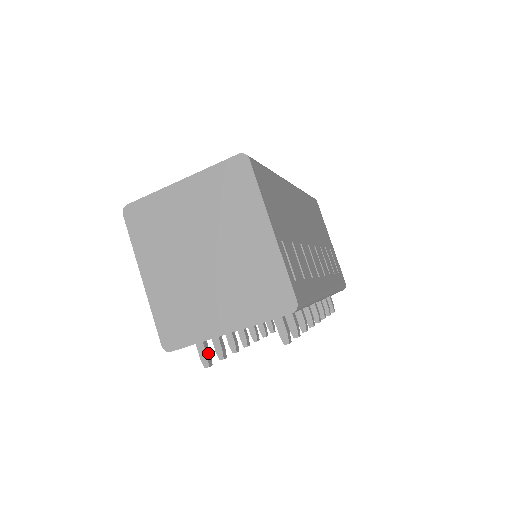
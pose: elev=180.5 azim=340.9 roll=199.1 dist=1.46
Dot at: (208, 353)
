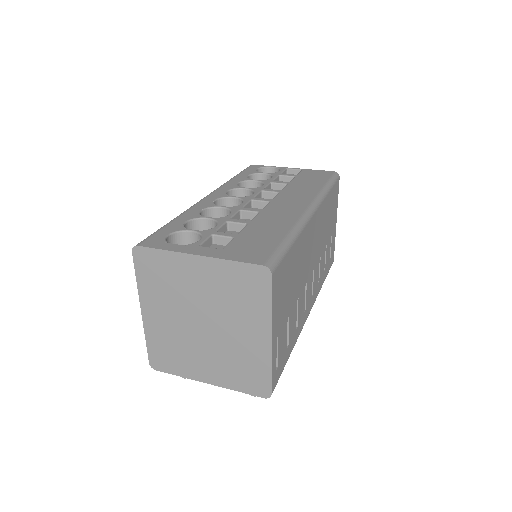
Dot at: occluded
